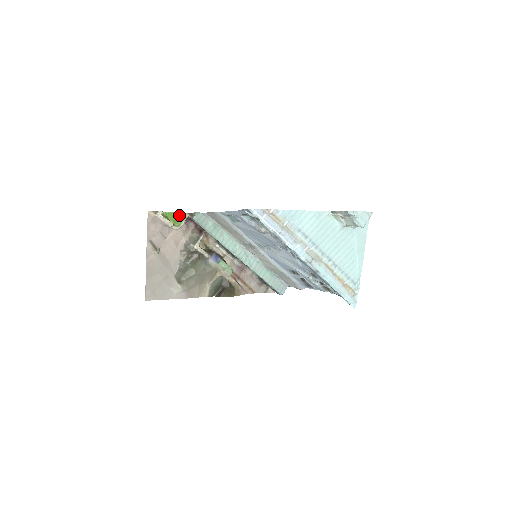
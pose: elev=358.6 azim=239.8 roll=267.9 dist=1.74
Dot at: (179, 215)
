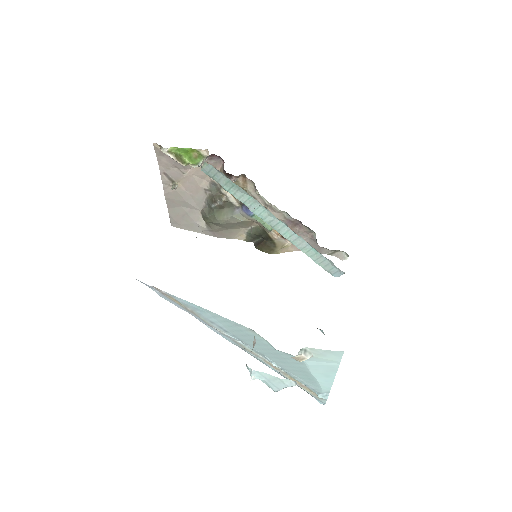
Dot at: (196, 151)
